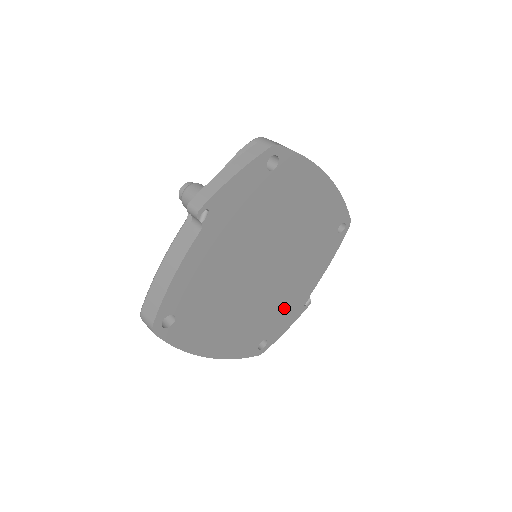
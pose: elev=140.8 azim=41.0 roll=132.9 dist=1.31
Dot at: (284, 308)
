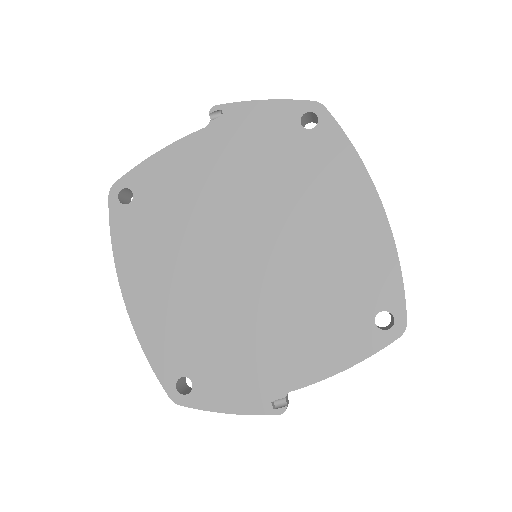
Dot at: (240, 359)
